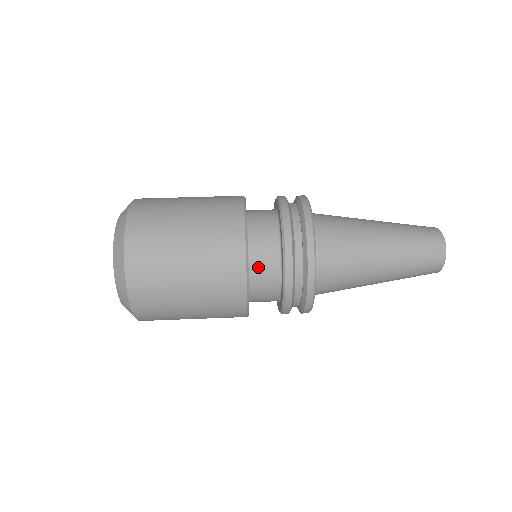
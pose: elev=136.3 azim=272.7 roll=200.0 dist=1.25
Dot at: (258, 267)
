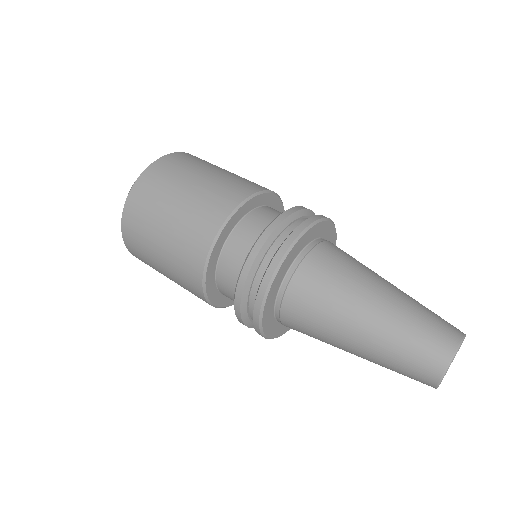
Dot at: (226, 295)
